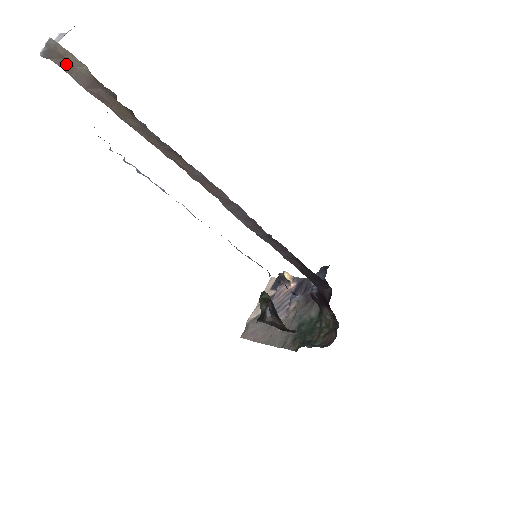
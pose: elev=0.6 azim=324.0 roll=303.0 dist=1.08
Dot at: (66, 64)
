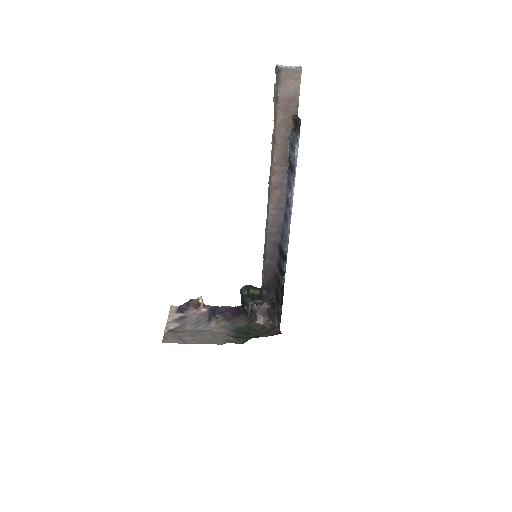
Dot at: (288, 81)
